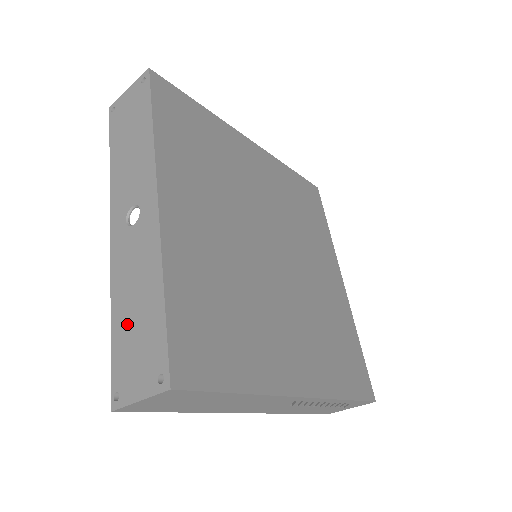
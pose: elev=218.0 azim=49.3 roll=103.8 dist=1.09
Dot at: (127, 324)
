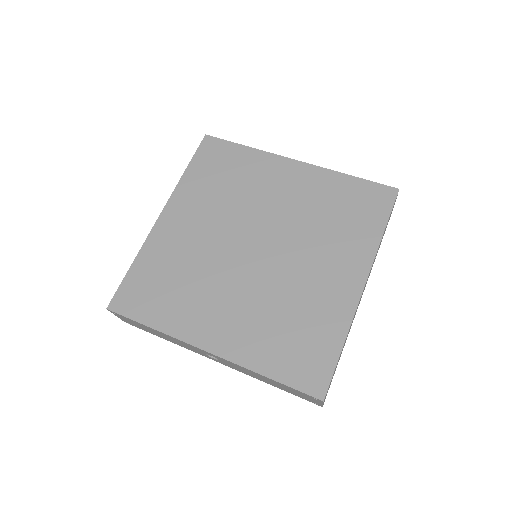
Dot at: occluded
